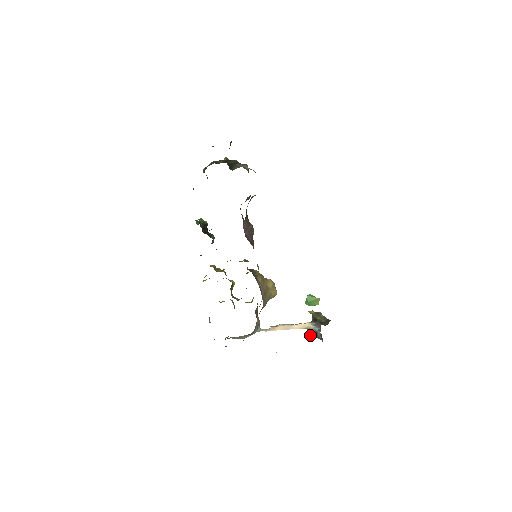
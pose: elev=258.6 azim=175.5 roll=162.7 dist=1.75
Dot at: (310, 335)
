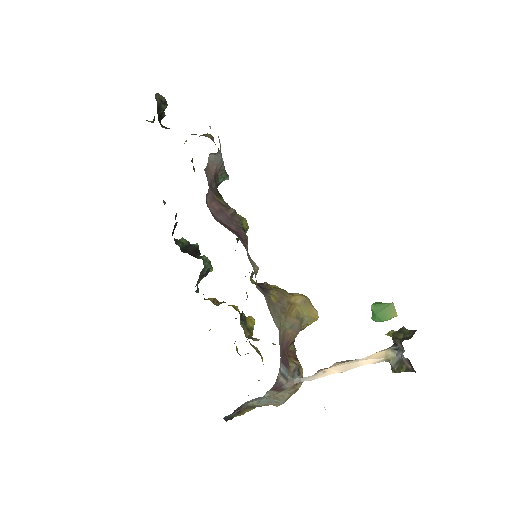
Dot at: (396, 371)
